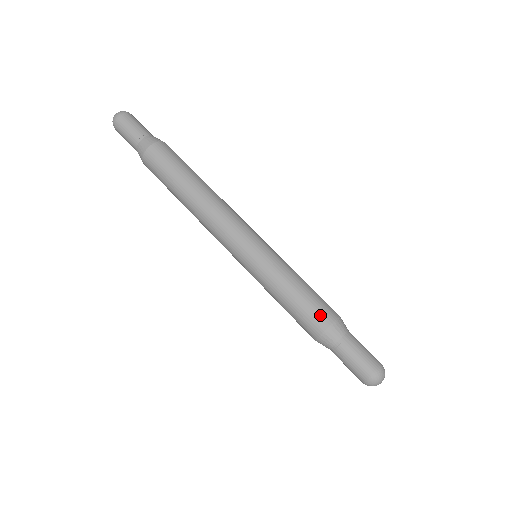
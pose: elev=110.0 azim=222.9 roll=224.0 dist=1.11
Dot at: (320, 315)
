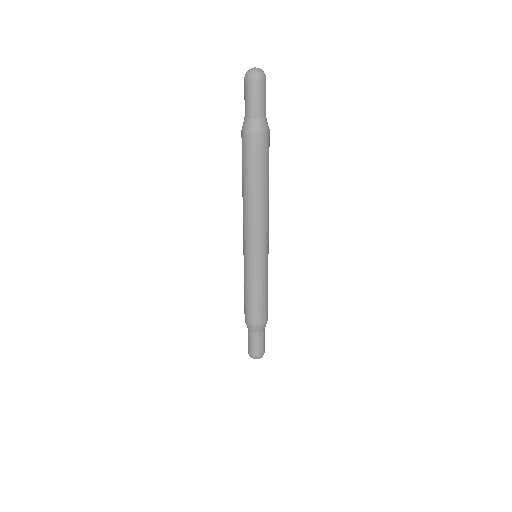
Dot at: (251, 317)
